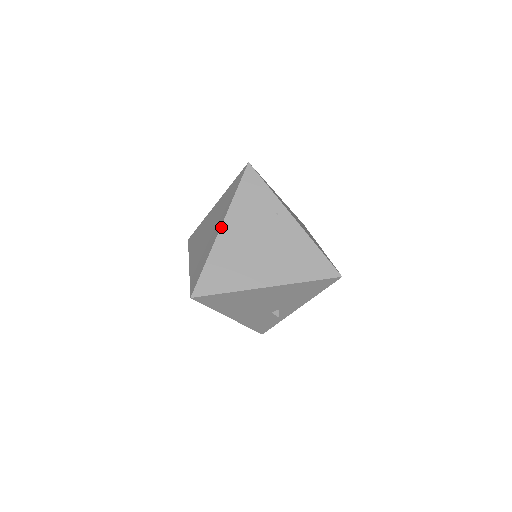
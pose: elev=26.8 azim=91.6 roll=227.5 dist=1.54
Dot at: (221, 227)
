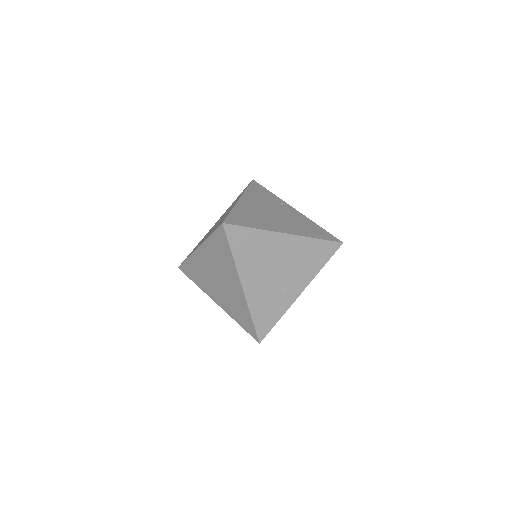
Dot at: (240, 198)
